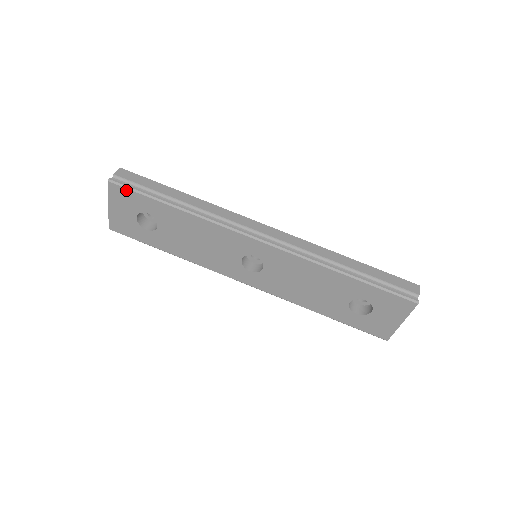
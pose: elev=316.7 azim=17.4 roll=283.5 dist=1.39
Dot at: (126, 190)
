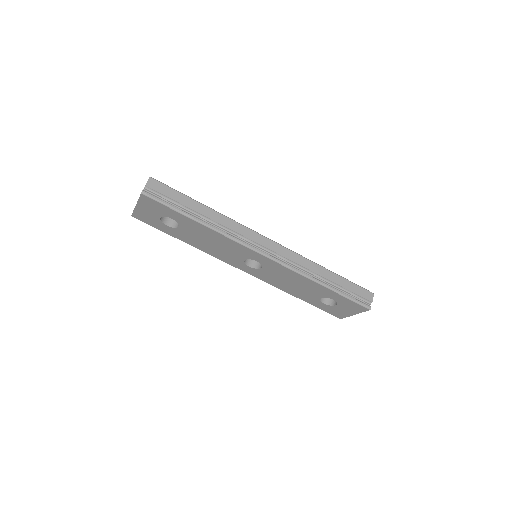
Dot at: (157, 202)
